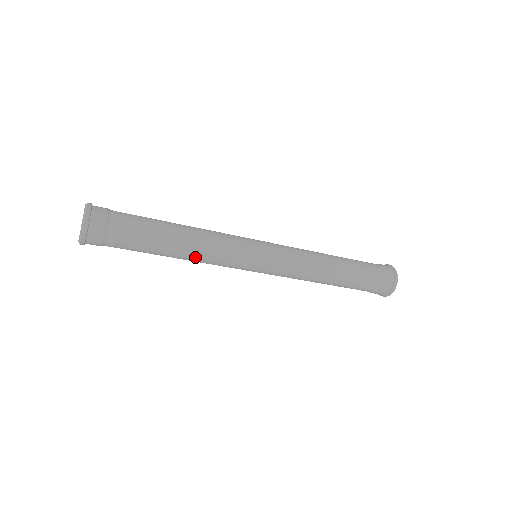
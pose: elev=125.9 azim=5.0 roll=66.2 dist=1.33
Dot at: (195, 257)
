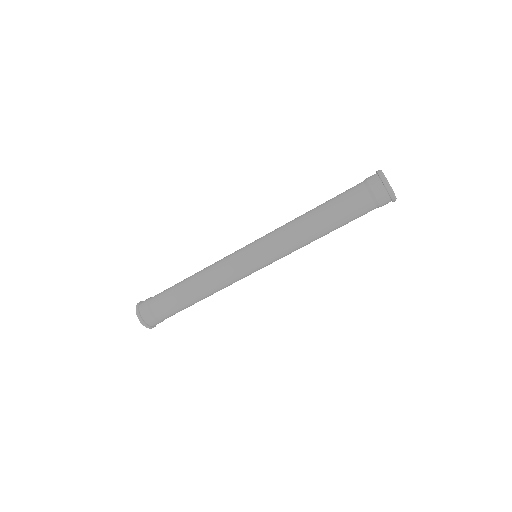
Dot at: (215, 292)
